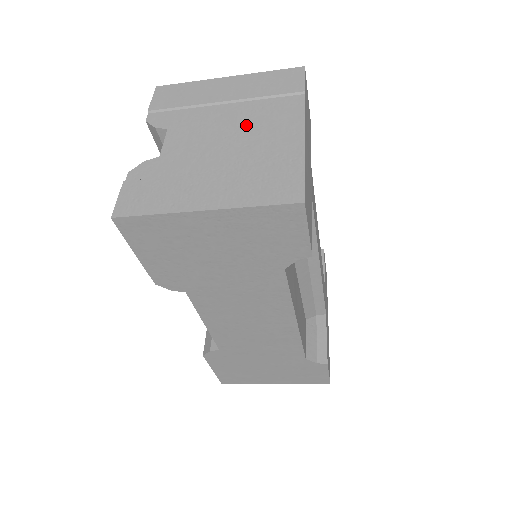
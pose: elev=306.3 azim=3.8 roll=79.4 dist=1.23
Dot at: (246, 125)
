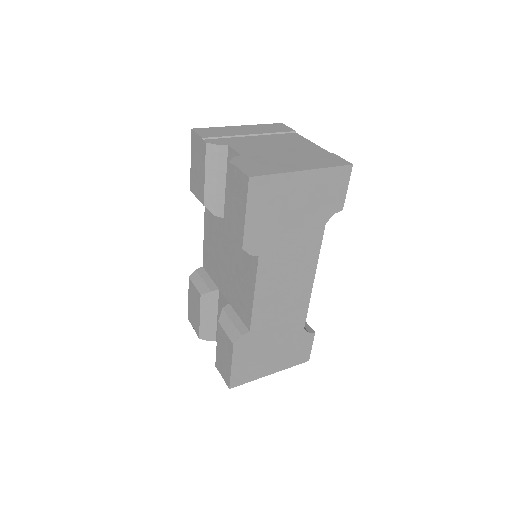
Dot at: (279, 143)
